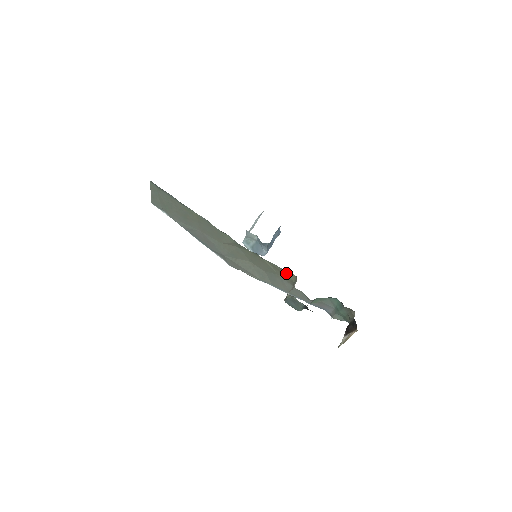
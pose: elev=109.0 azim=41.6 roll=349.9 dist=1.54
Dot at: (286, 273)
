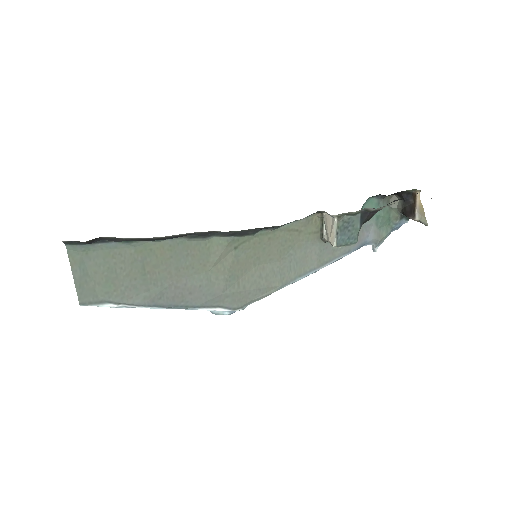
Dot at: (306, 223)
